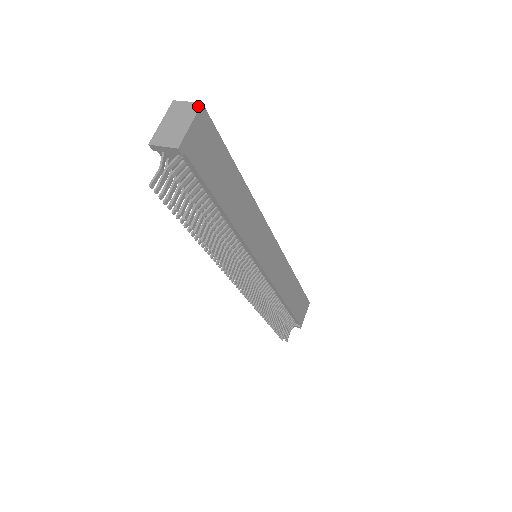
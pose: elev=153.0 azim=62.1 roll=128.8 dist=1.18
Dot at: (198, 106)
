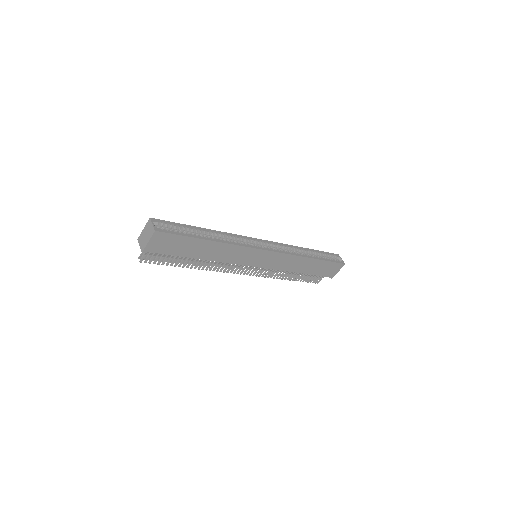
Dot at: (153, 232)
